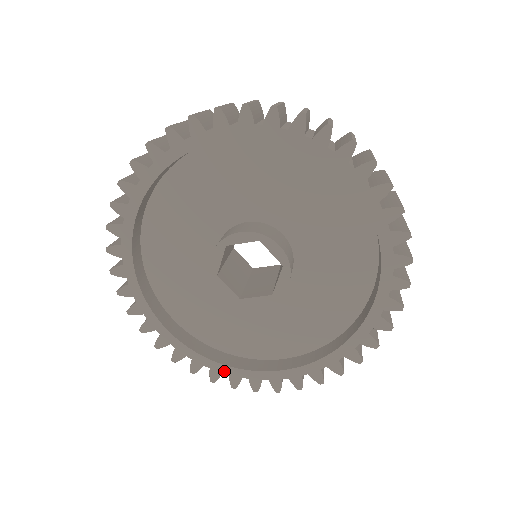
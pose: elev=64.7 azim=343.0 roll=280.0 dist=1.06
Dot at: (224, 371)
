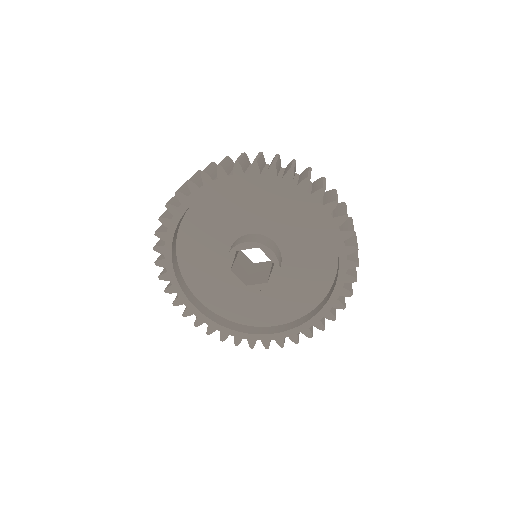
Dot at: (172, 281)
